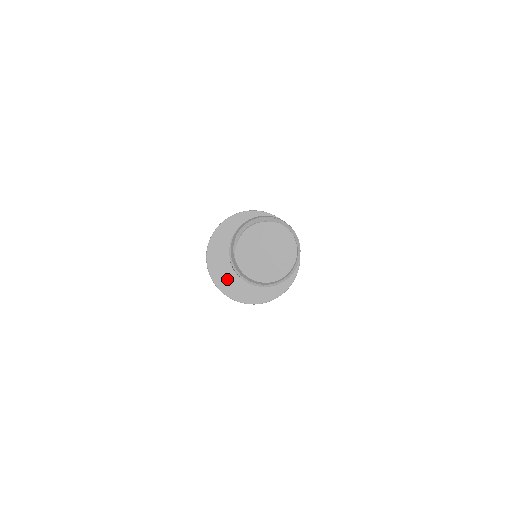
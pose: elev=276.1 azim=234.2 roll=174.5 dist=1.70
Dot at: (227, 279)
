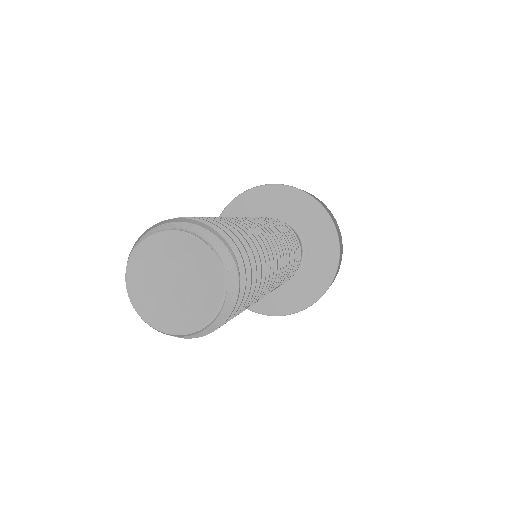
Dot at: occluded
